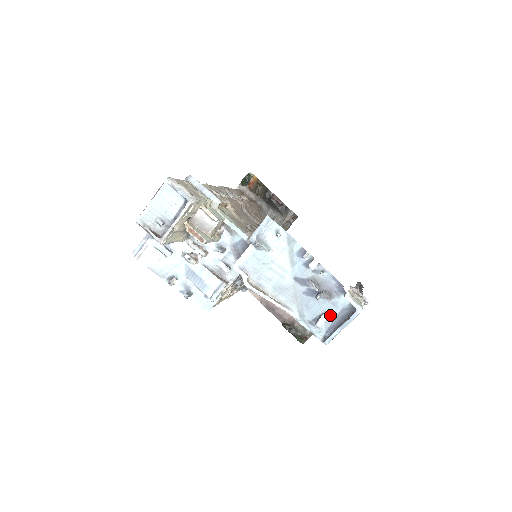
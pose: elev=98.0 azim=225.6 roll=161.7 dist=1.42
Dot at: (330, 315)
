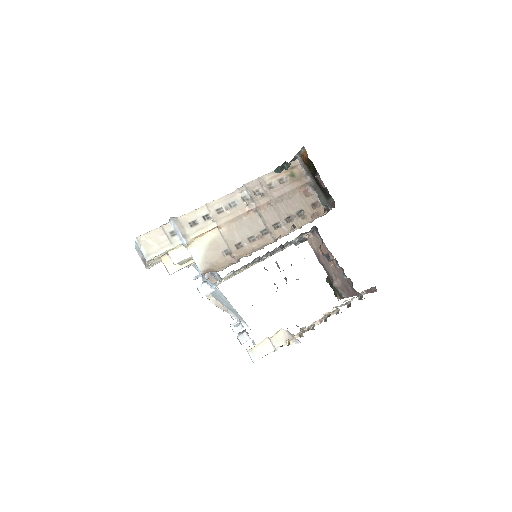
Dot at: (255, 344)
